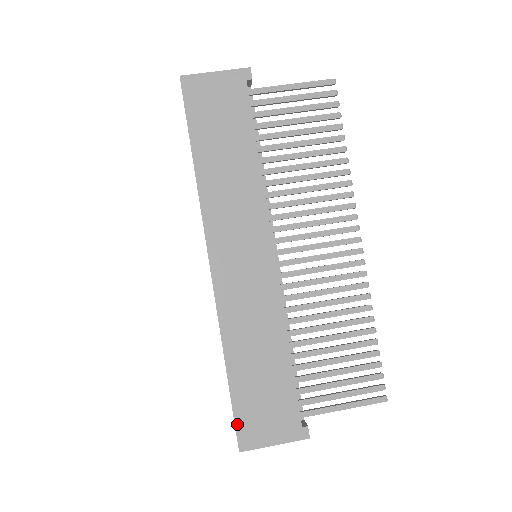
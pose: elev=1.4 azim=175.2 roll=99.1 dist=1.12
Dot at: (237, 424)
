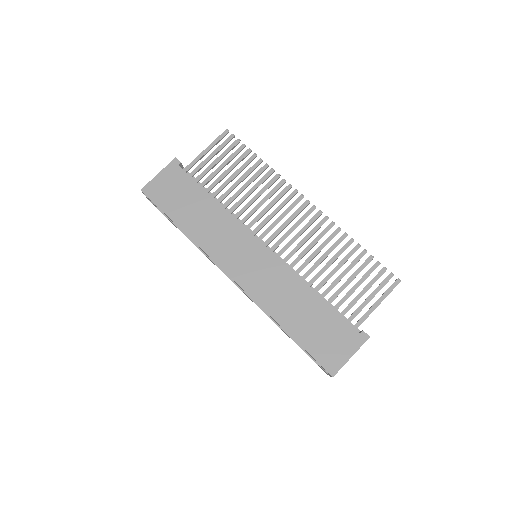
Dot at: (318, 360)
